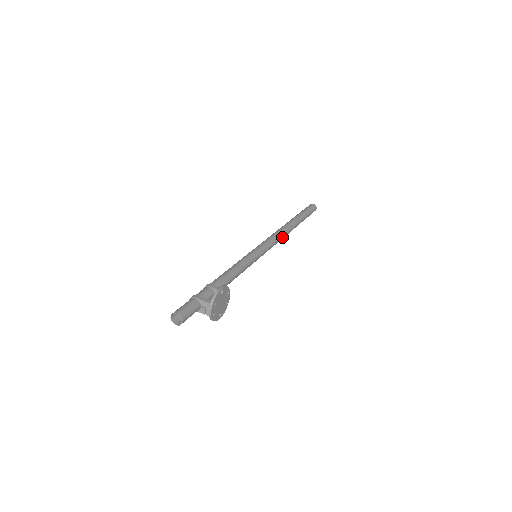
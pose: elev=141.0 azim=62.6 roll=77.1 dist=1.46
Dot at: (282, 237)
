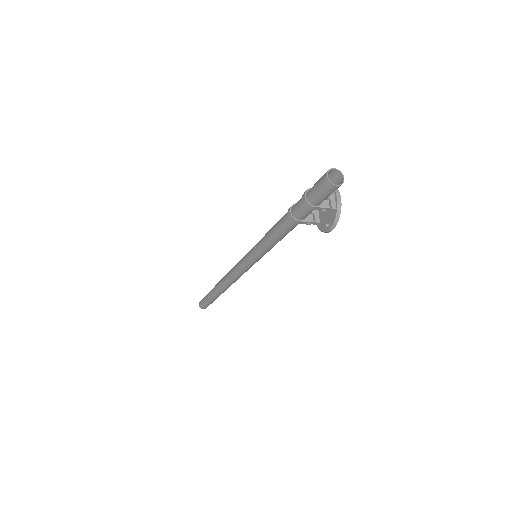
Dot at: occluded
